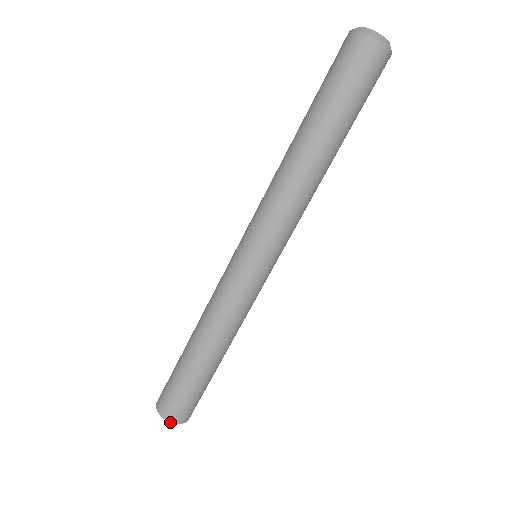
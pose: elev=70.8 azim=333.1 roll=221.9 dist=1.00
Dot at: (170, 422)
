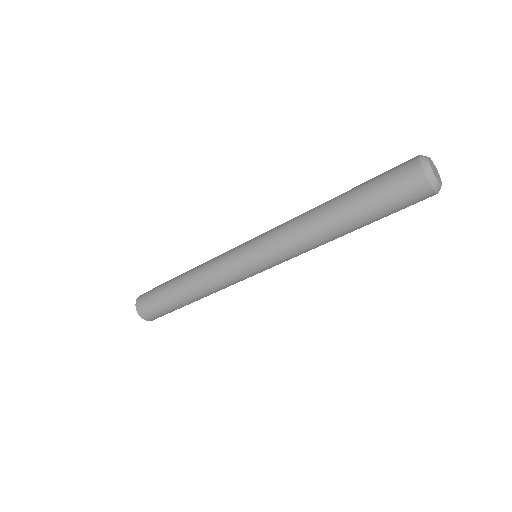
Dot at: (138, 313)
